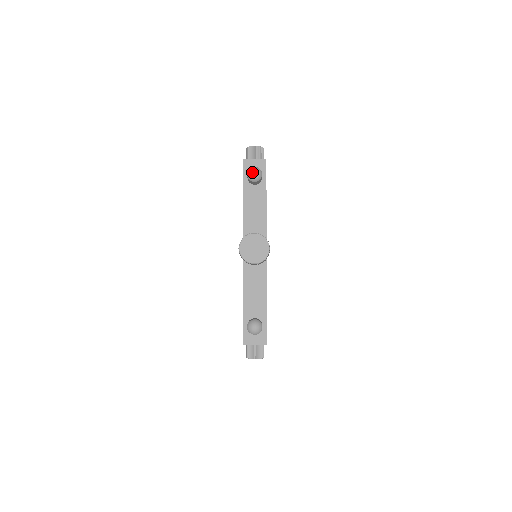
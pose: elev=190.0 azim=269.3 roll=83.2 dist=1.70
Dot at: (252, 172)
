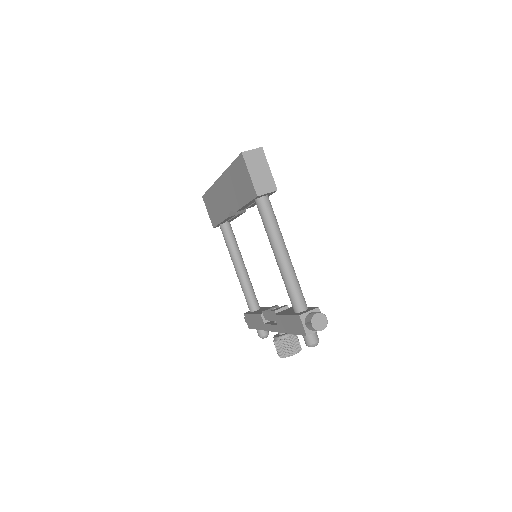
Dot at: occluded
